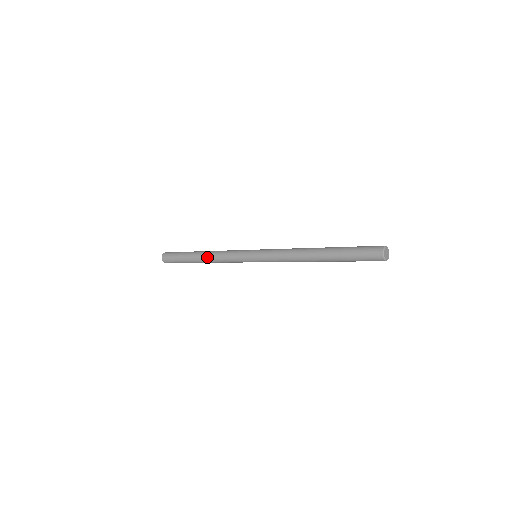
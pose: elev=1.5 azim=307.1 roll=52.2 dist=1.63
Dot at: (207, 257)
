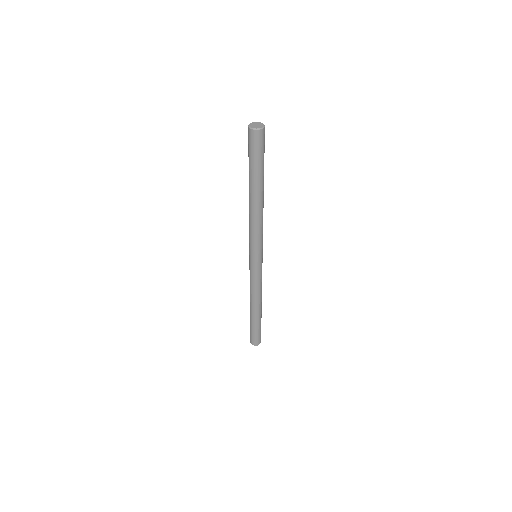
Dot at: (250, 300)
